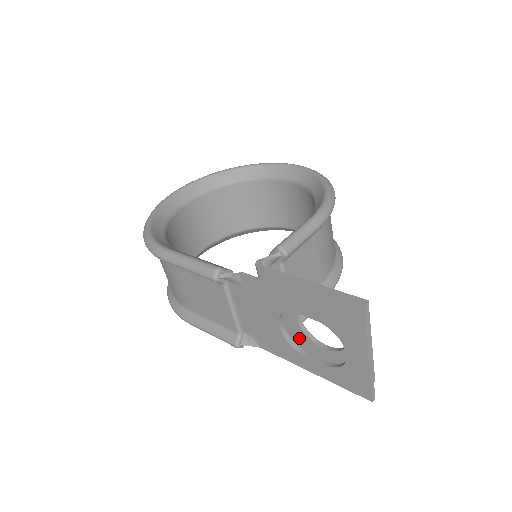
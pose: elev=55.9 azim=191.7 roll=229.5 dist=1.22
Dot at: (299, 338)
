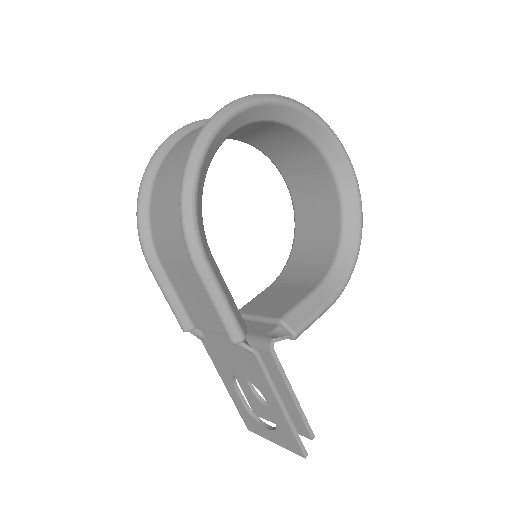
Dot at: occluded
